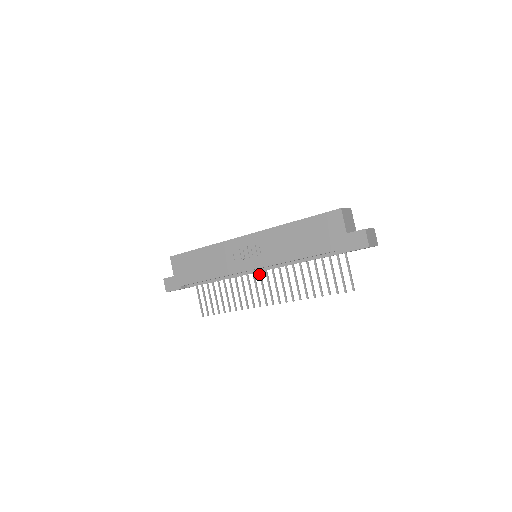
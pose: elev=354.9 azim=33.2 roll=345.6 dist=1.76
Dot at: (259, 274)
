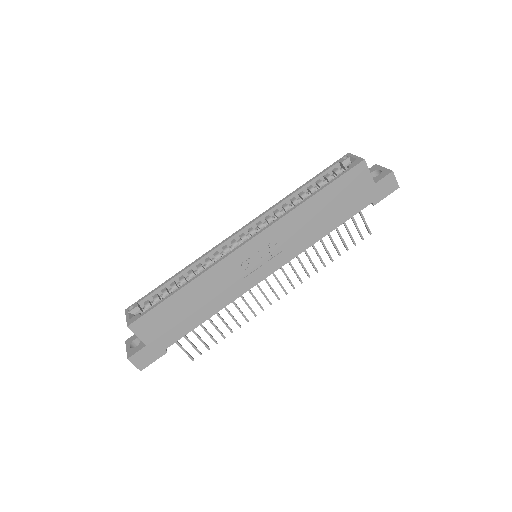
Dot at: occluded
